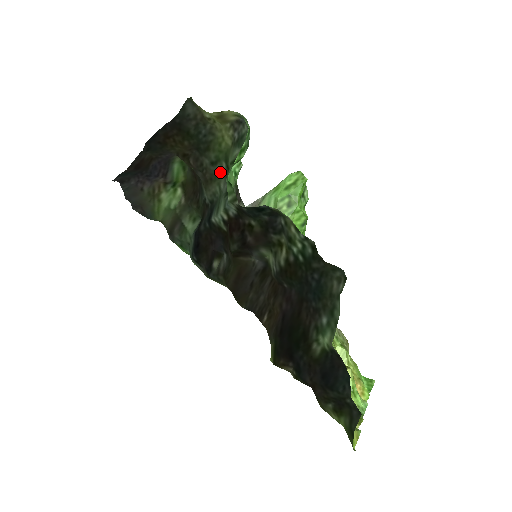
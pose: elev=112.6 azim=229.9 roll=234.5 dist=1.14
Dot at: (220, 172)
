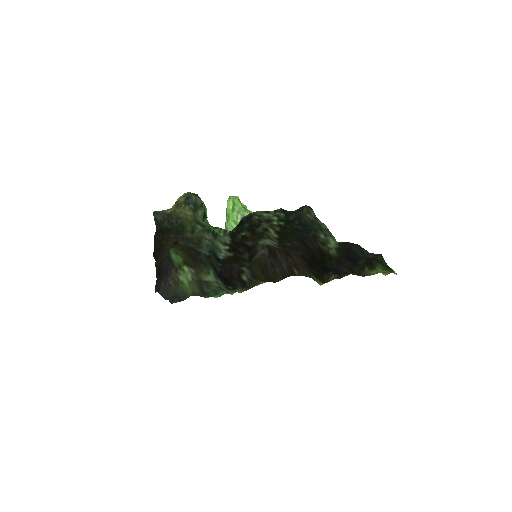
Dot at: (200, 232)
